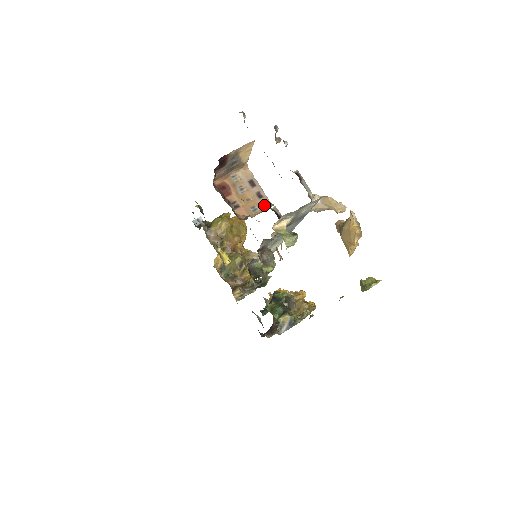
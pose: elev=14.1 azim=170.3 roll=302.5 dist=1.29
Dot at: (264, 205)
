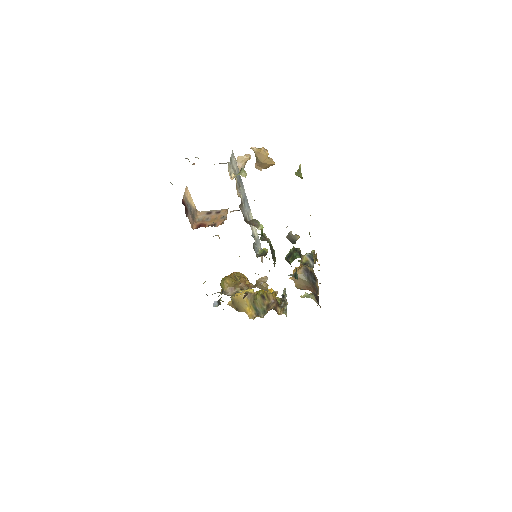
Dot at: (225, 212)
